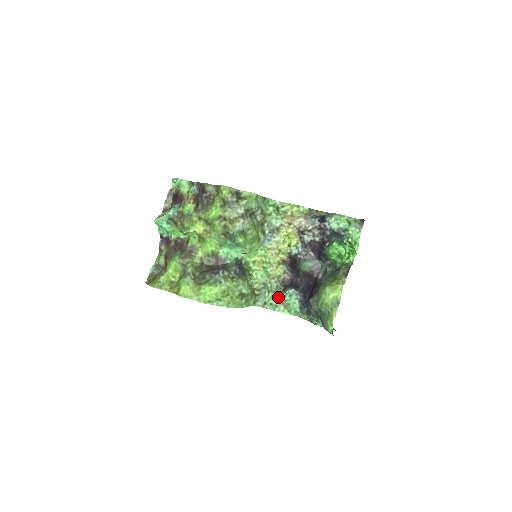
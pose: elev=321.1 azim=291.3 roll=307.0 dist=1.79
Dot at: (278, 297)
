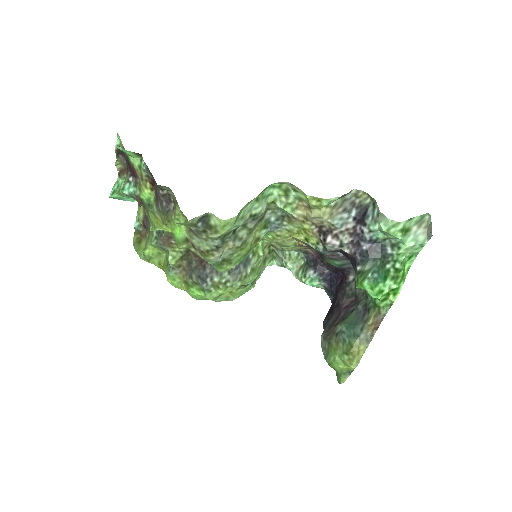
Dot at: (296, 278)
